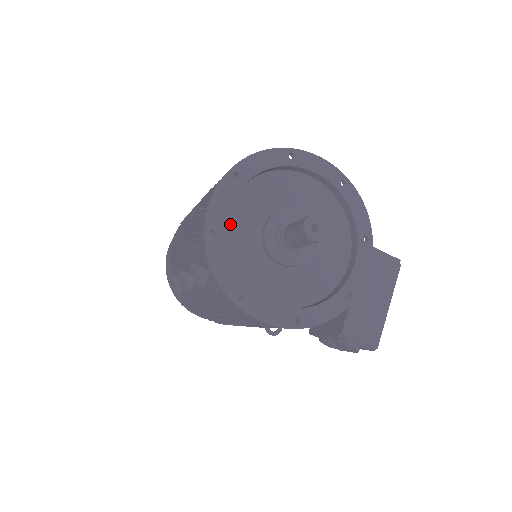
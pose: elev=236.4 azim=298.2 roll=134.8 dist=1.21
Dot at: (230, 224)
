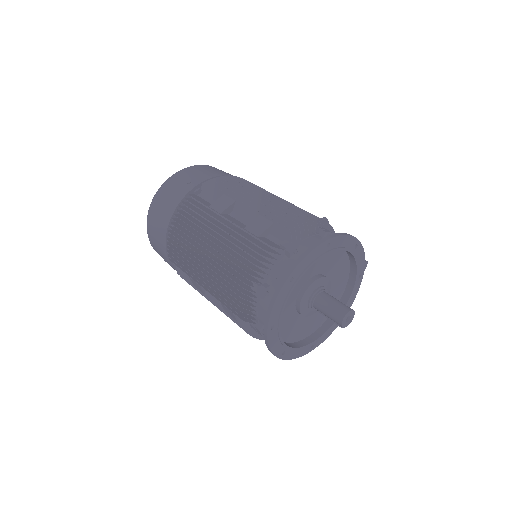
Dot at: occluded
